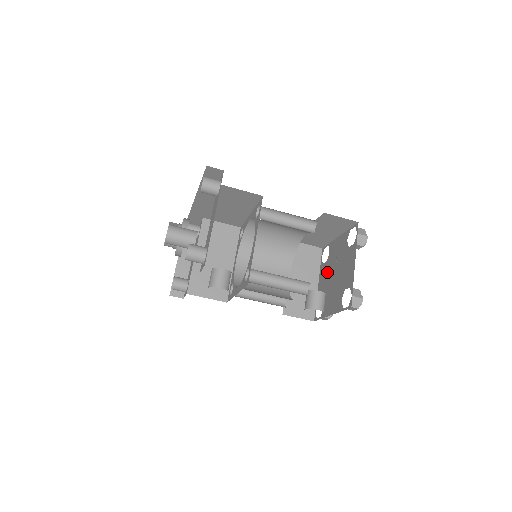
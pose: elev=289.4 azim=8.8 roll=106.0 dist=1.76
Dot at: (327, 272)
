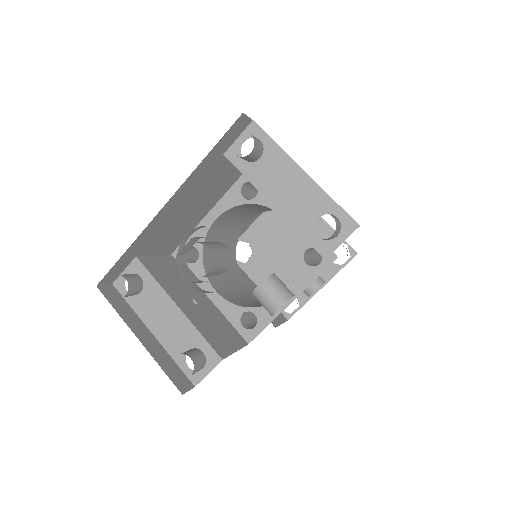
Dot at: (267, 262)
